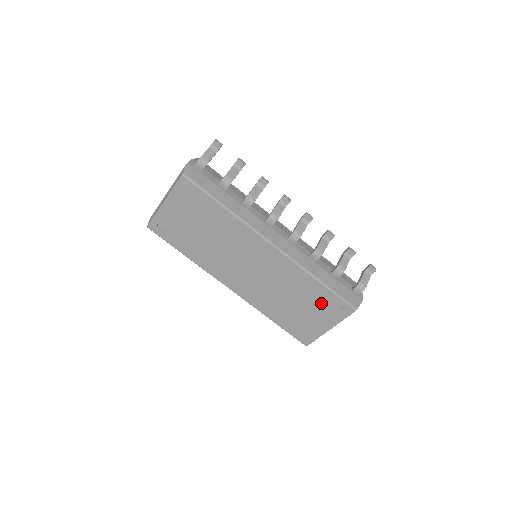
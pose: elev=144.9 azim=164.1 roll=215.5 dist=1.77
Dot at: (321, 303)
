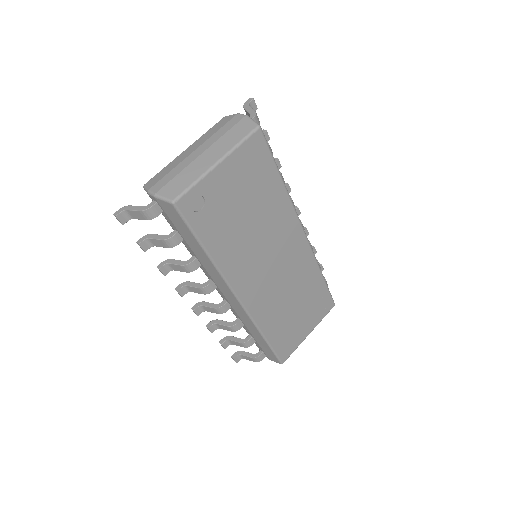
Dot at: (315, 302)
